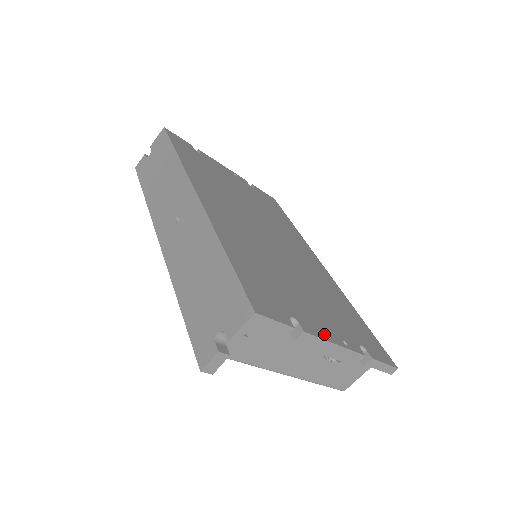
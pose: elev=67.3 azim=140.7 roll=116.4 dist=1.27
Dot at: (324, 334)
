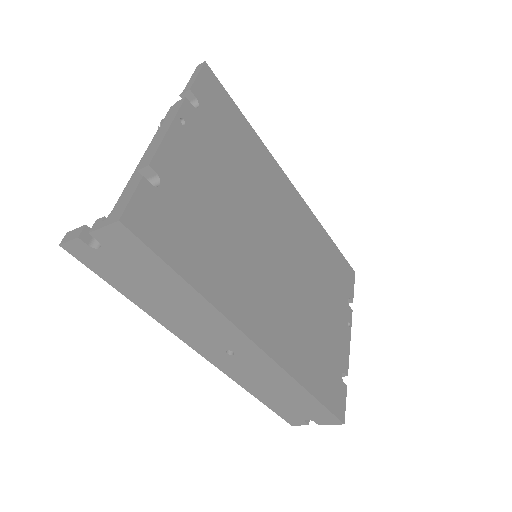
Dot at: (347, 347)
